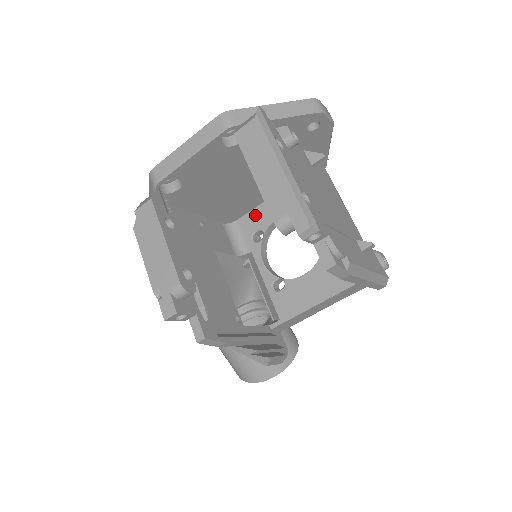
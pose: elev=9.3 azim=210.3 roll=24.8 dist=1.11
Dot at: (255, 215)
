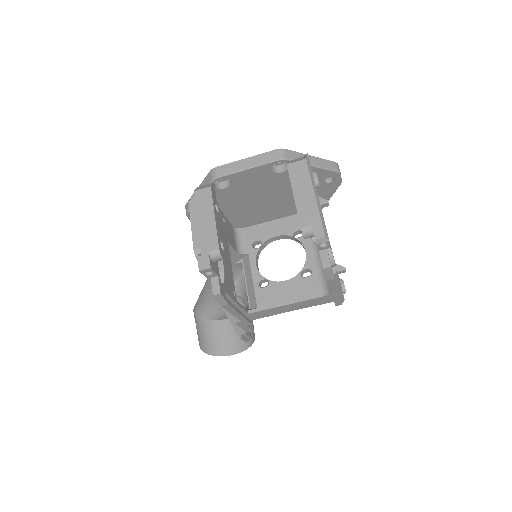
Dot at: (259, 229)
